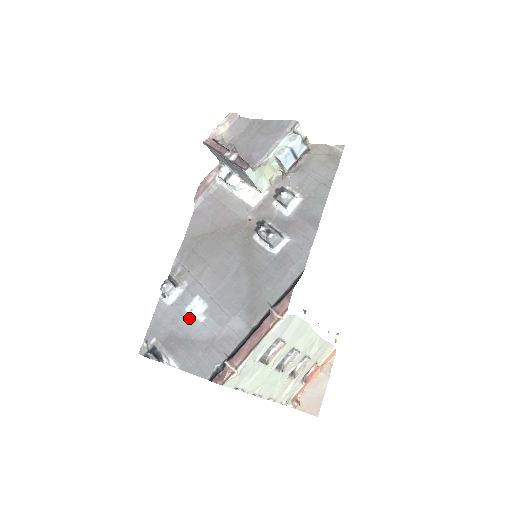
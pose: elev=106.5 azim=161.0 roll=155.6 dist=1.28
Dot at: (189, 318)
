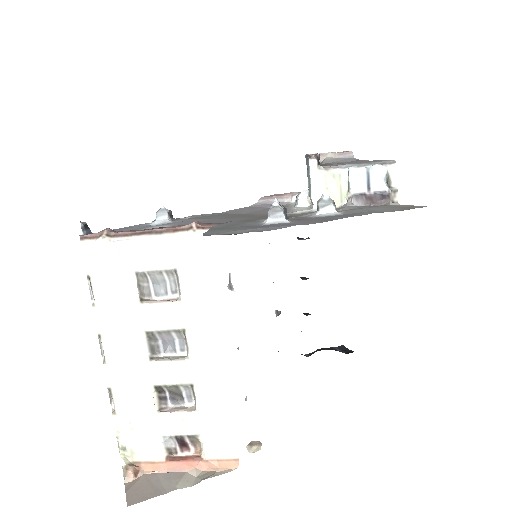
Dot at: occluded
